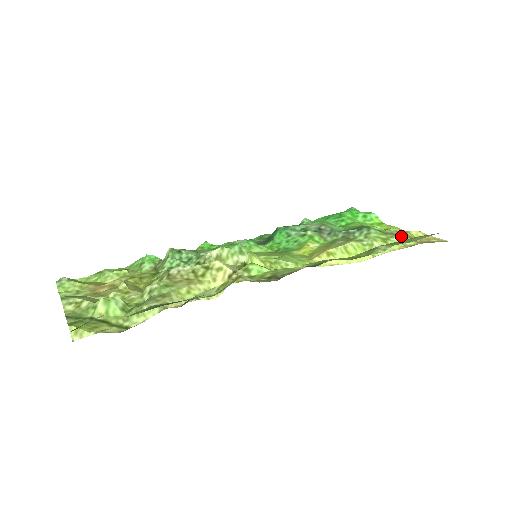
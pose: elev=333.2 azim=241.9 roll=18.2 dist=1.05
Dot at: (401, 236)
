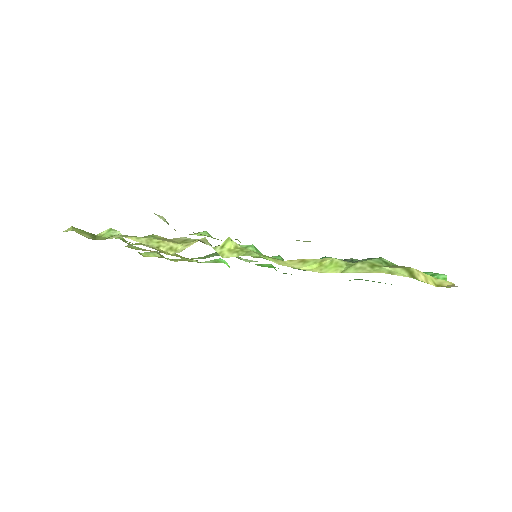
Dot at: (399, 268)
